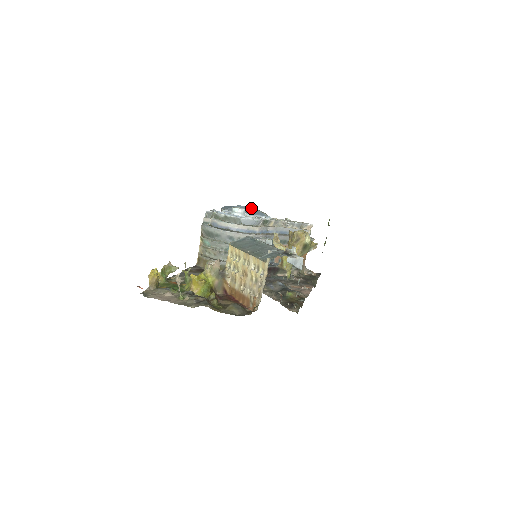
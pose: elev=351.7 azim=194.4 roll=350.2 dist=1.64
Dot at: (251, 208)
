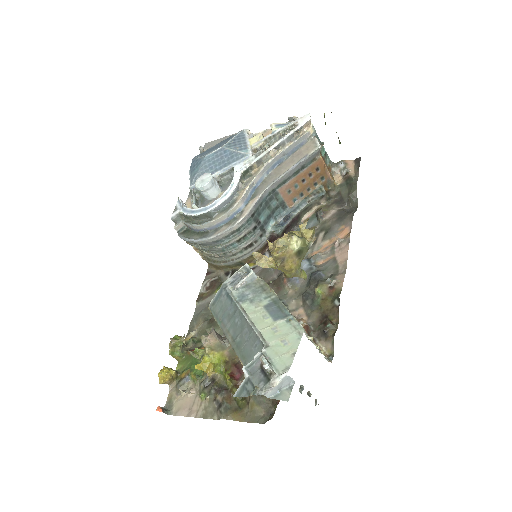
Dot at: (220, 152)
